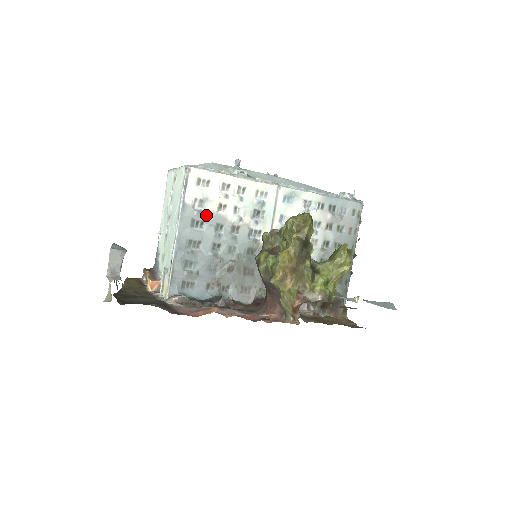
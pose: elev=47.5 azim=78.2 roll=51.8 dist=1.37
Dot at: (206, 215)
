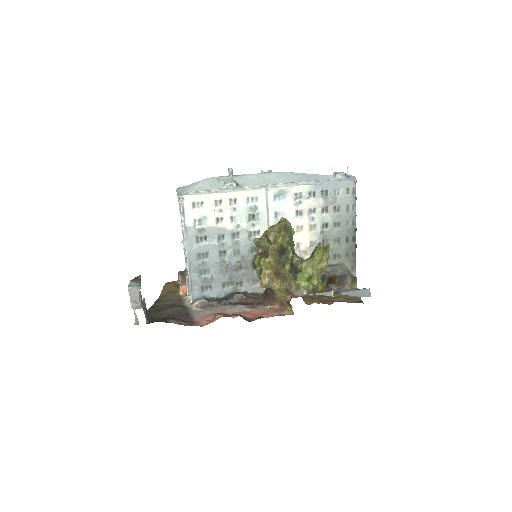
Dot at: (207, 231)
